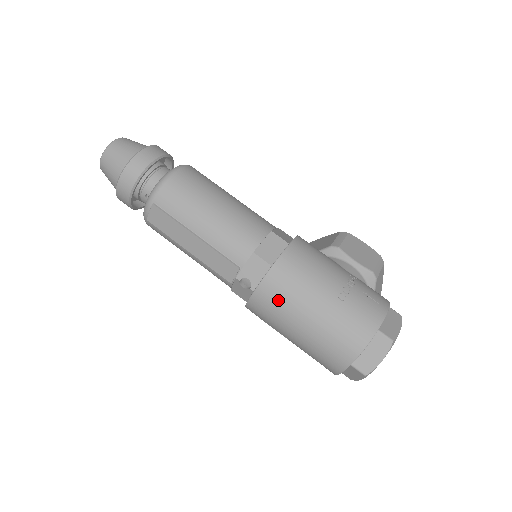
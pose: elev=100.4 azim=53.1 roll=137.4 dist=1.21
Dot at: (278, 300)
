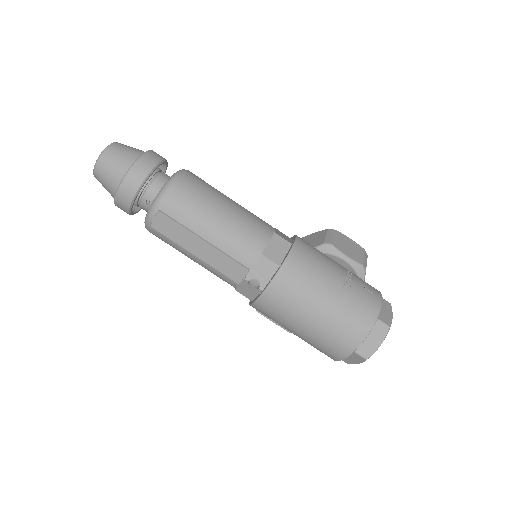
Dot at: (288, 298)
